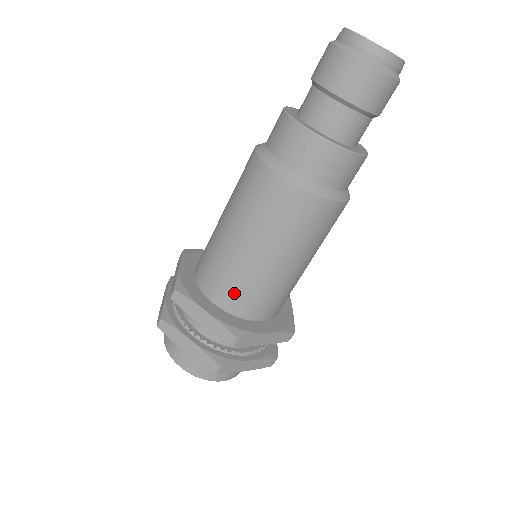
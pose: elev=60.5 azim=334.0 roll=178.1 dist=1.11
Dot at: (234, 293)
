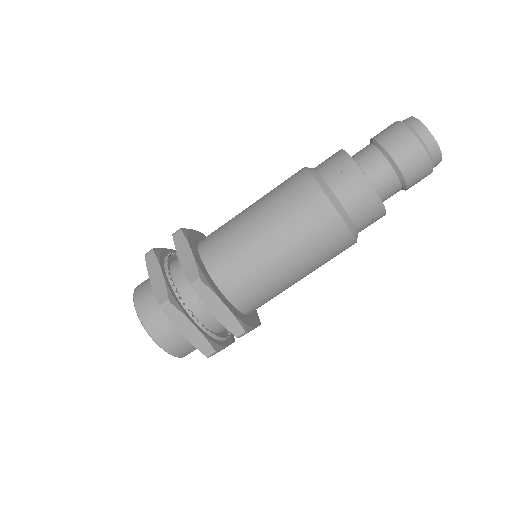
Dot at: (250, 293)
